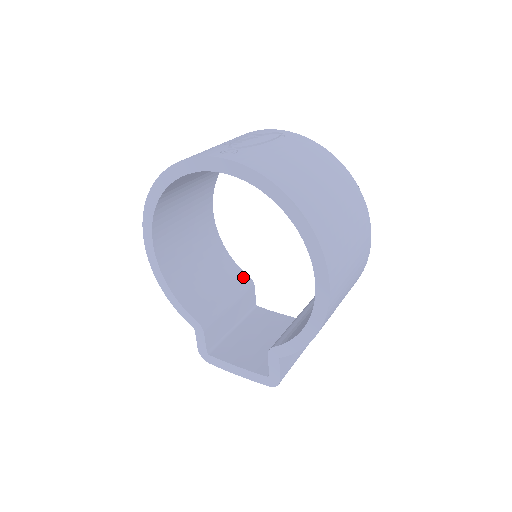
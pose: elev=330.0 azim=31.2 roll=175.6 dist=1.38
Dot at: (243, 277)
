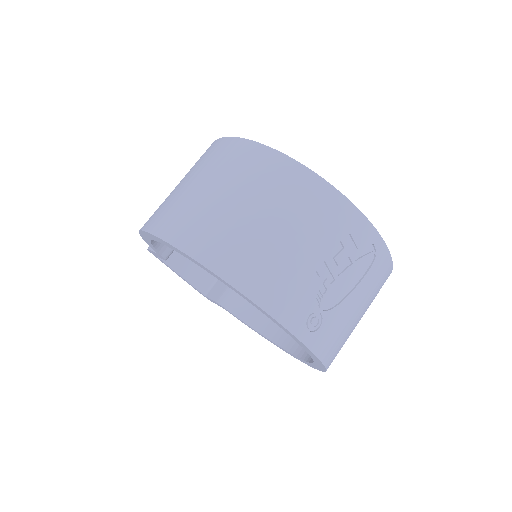
Dot at: occluded
